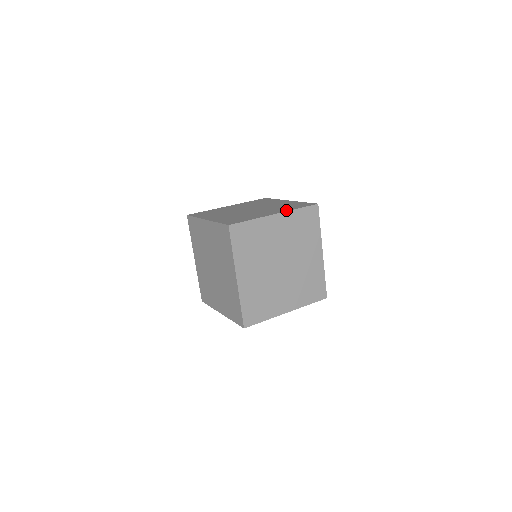
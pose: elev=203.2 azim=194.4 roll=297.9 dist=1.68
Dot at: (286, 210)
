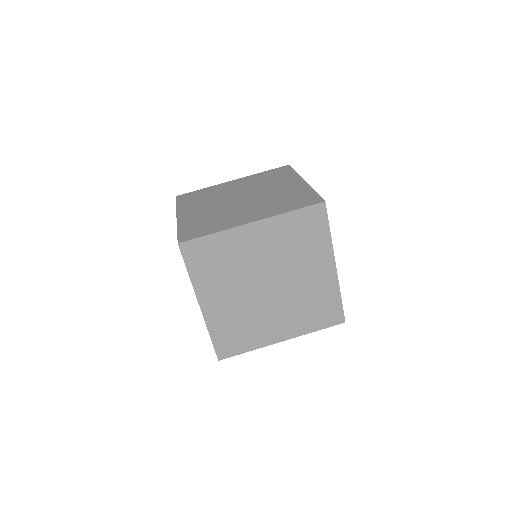
Dot at: (272, 214)
